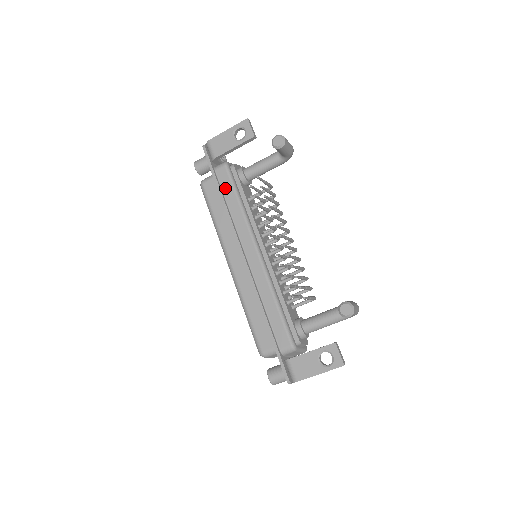
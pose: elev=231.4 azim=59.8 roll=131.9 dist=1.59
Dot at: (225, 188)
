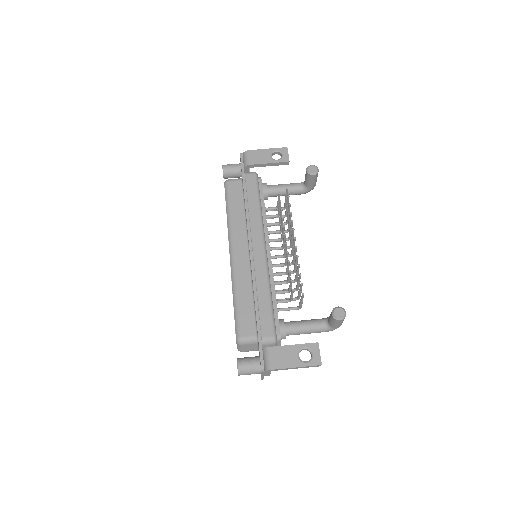
Dot at: (250, 190)
